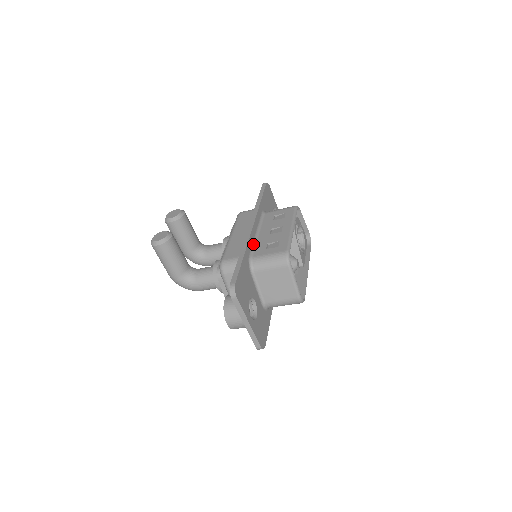
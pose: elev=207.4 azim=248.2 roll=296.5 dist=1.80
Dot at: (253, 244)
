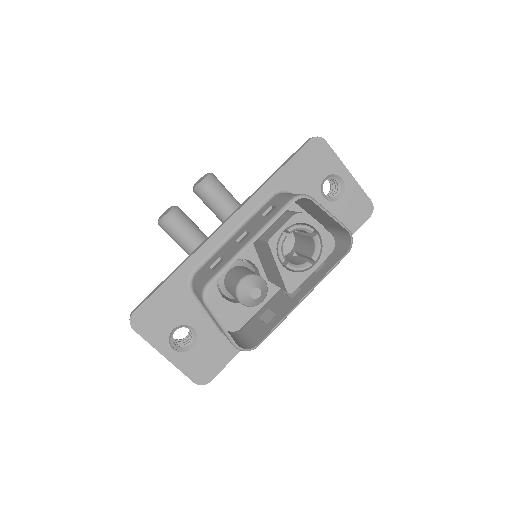
Dot at: (213, 251)
